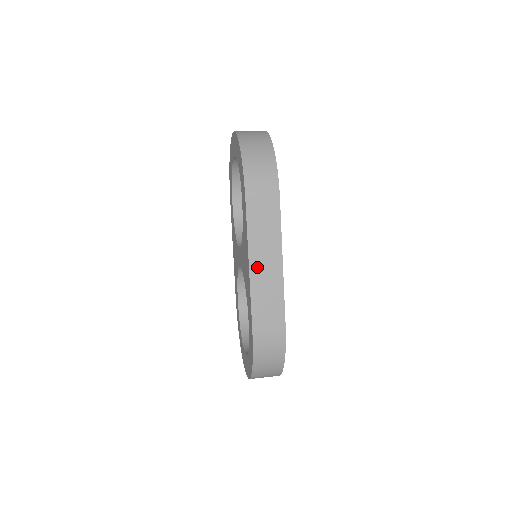
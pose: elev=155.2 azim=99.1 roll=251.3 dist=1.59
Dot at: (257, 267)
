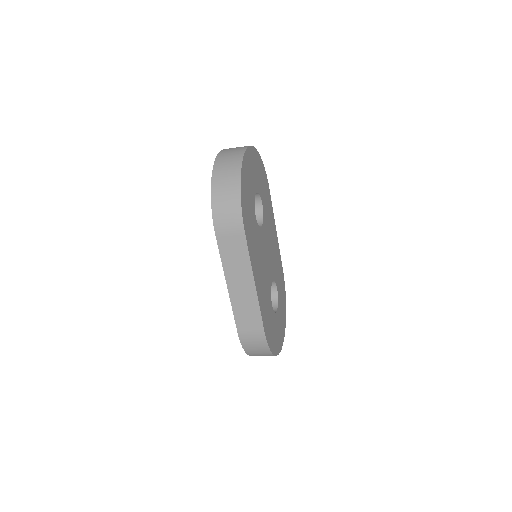
Dot at: (234, 288)
